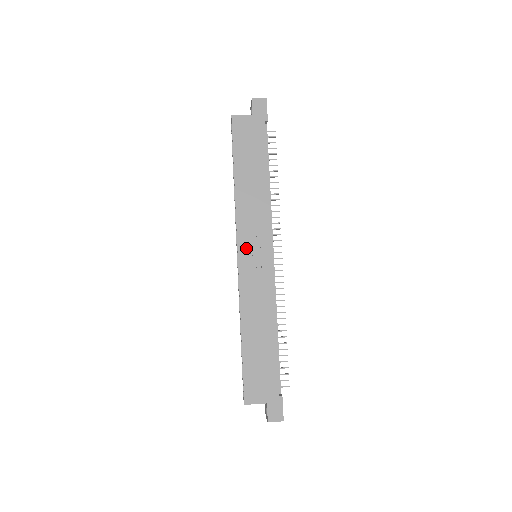
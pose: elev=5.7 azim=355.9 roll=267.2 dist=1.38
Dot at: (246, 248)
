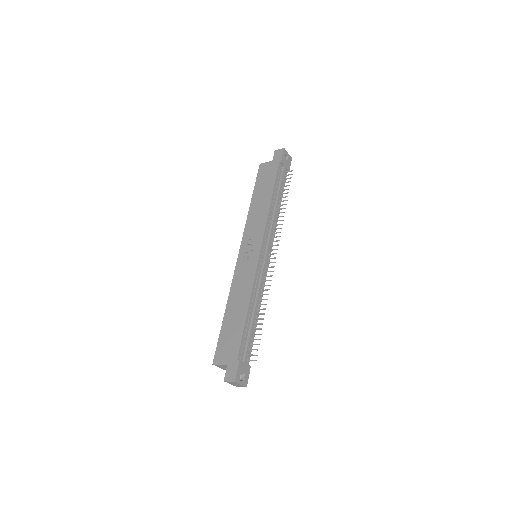
Dot at: (245, 247)
